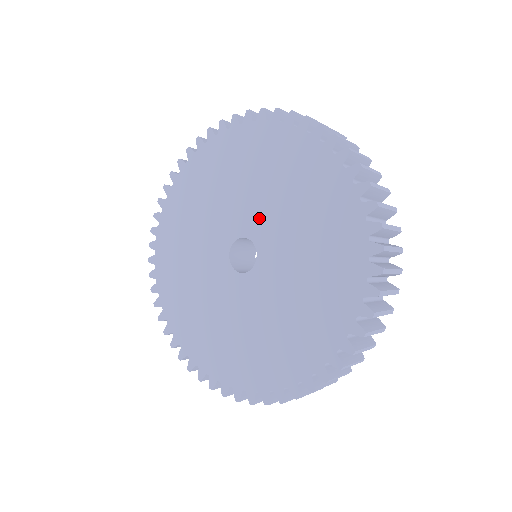
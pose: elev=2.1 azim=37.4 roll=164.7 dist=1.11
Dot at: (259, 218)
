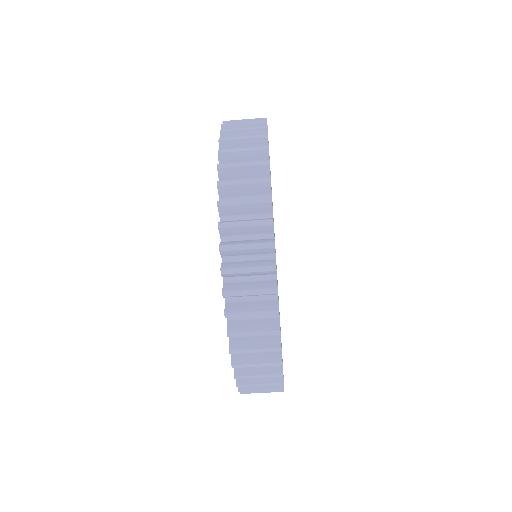
Dot at: occluded
